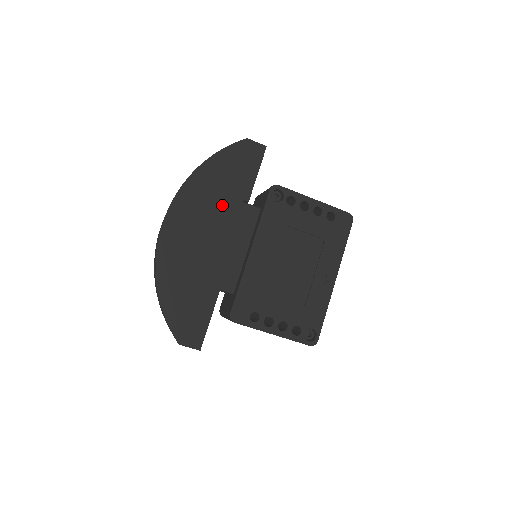
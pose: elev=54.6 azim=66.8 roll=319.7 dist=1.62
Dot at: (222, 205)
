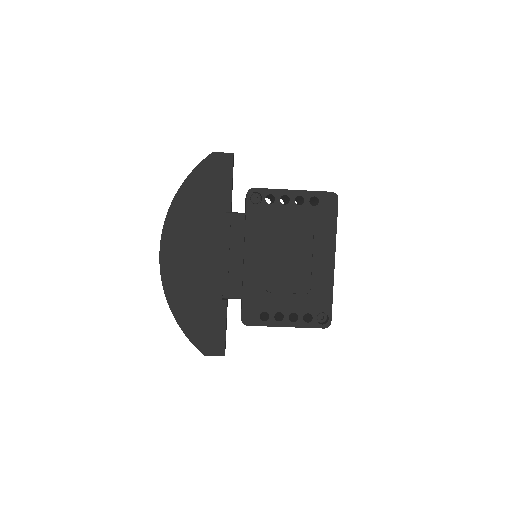
Dot at: (207, 223)
